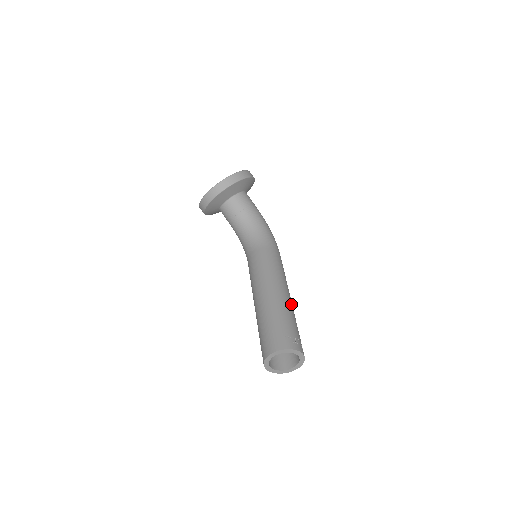
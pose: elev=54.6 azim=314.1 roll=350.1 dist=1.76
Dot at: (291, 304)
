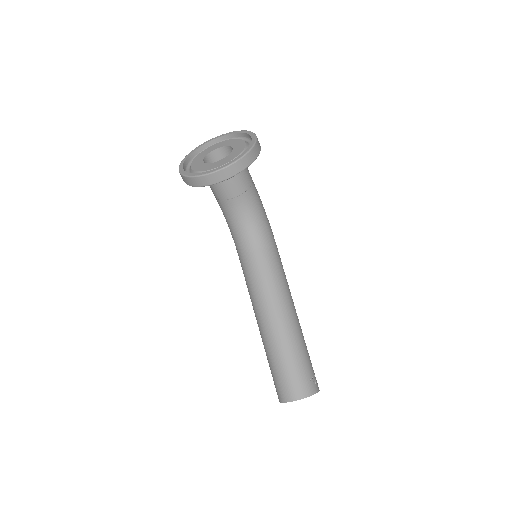
Dot at: (300, 326)
